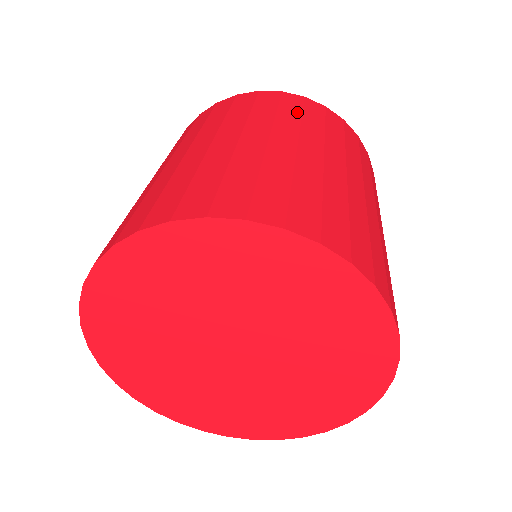
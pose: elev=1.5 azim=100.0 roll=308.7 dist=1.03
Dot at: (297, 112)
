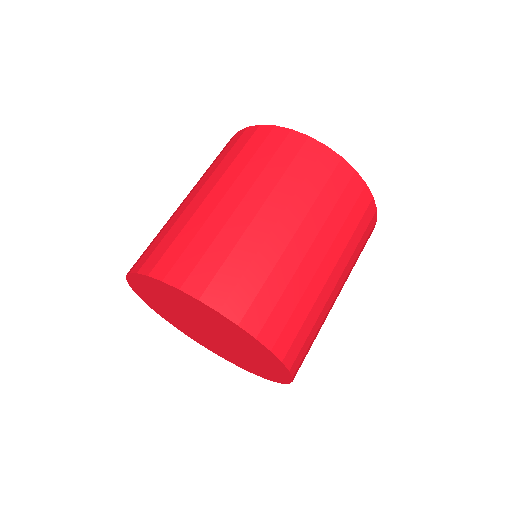
Dot at: (252, 152)
